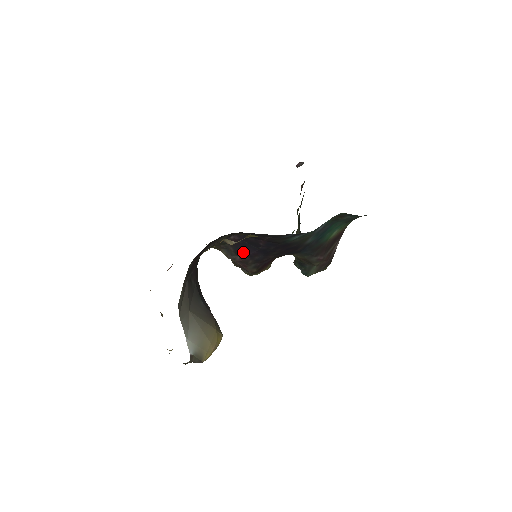
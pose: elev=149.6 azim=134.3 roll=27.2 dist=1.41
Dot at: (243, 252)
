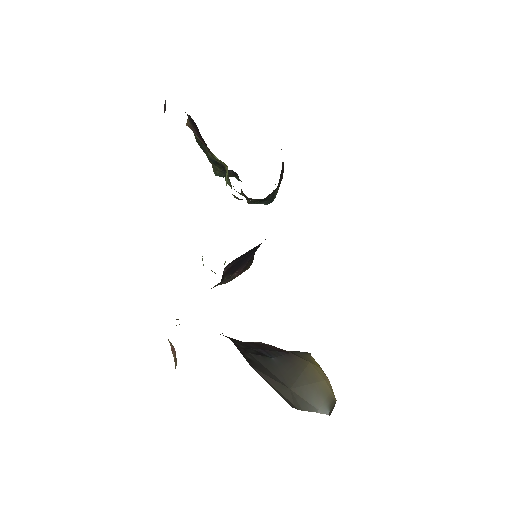
Dot at: (240, 267)
